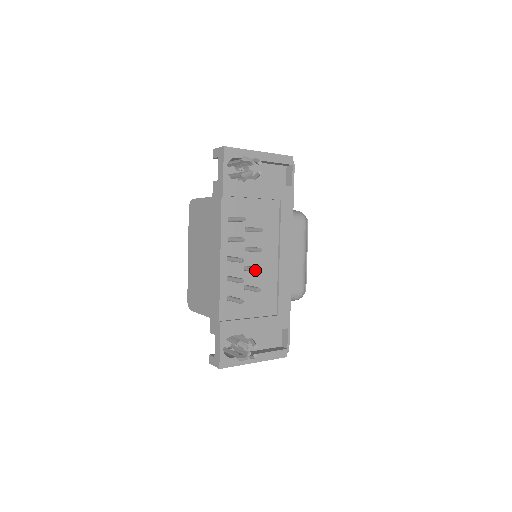
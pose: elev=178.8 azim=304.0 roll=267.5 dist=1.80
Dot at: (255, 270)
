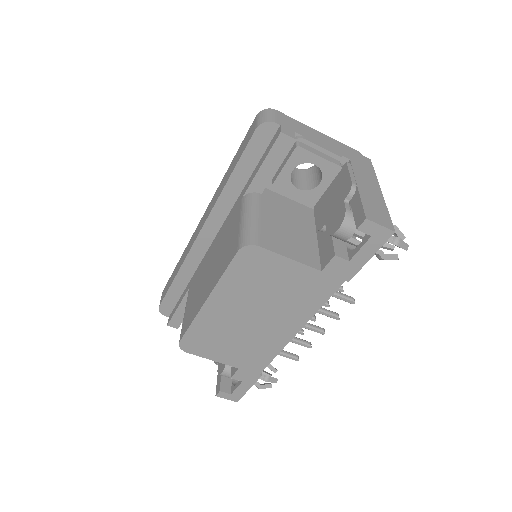
Dot at: (311, 320)
